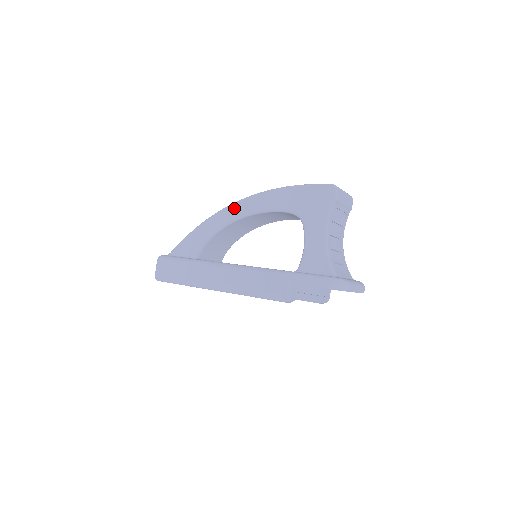
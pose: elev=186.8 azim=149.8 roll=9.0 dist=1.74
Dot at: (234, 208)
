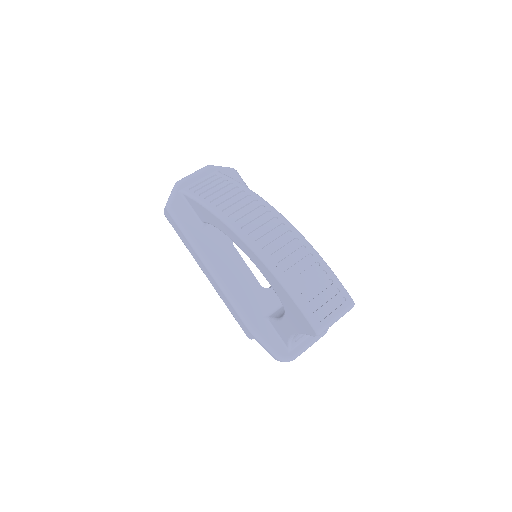
Dot at: (239, 241)
